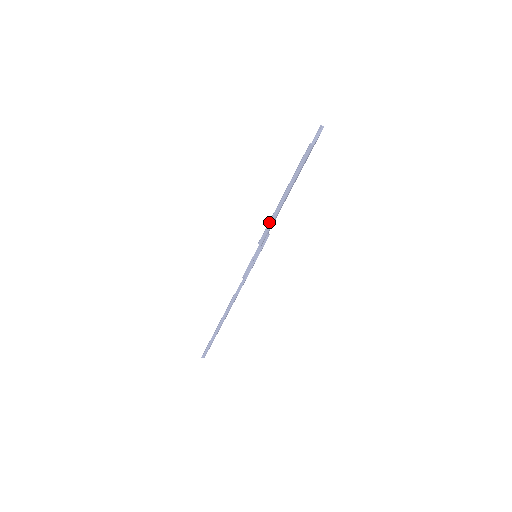
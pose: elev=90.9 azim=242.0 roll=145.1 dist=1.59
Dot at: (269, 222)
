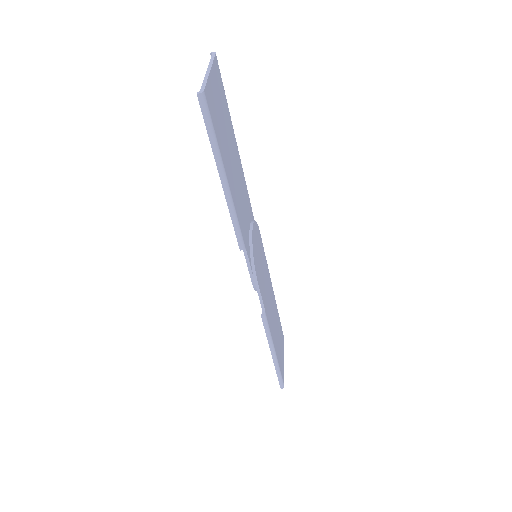
Dot at: occluded
